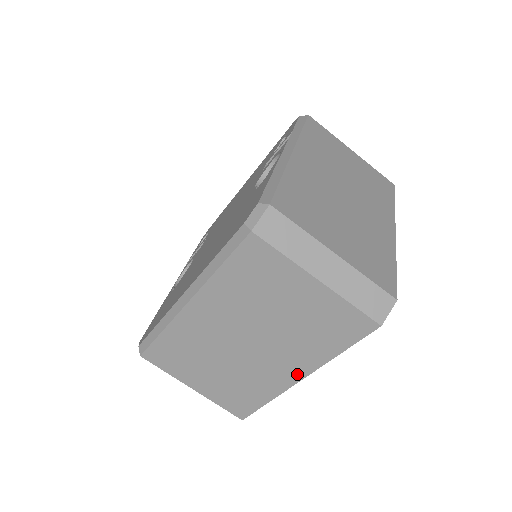
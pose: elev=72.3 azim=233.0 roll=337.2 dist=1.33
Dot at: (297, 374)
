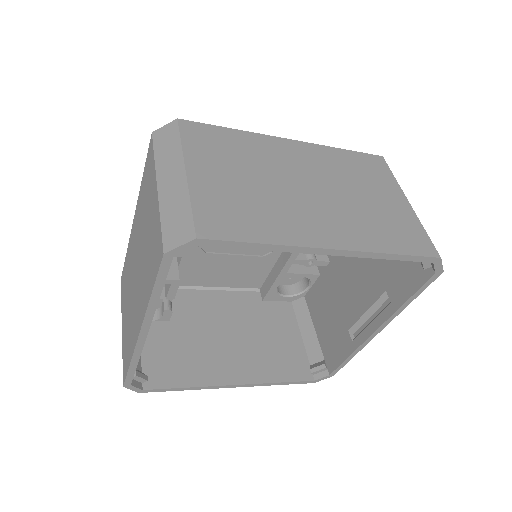
Dot at: (334, 241)
